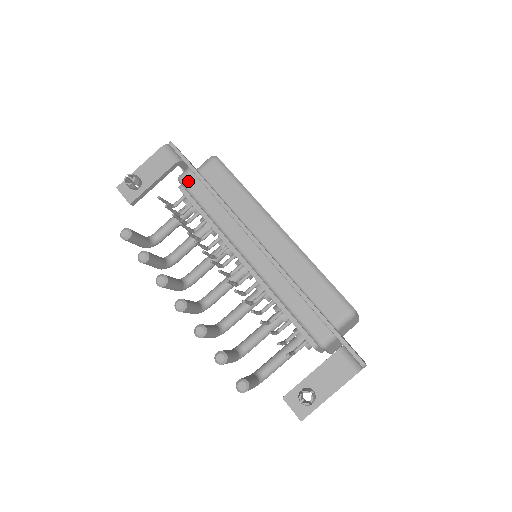
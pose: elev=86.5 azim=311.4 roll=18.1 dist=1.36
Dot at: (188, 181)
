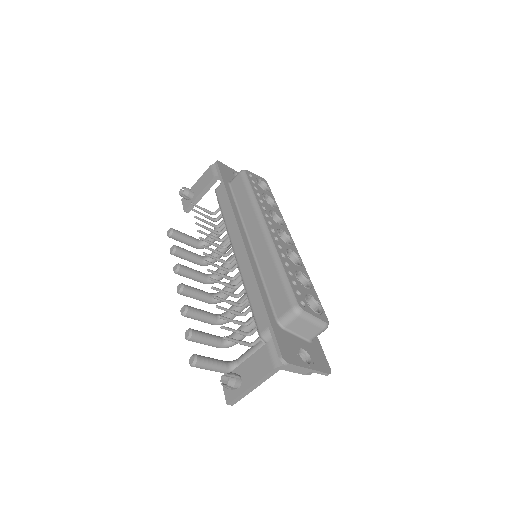
Dot at: (219, 191)
